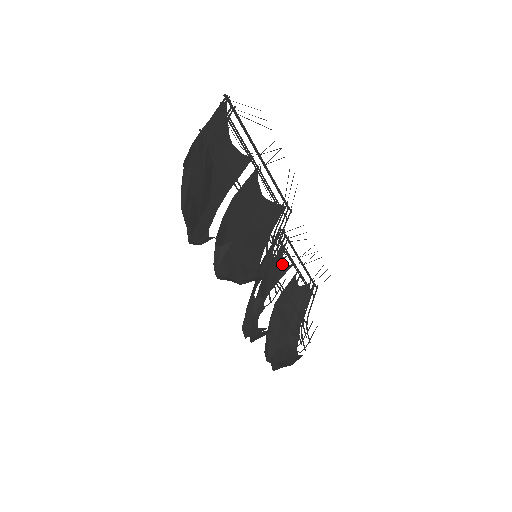
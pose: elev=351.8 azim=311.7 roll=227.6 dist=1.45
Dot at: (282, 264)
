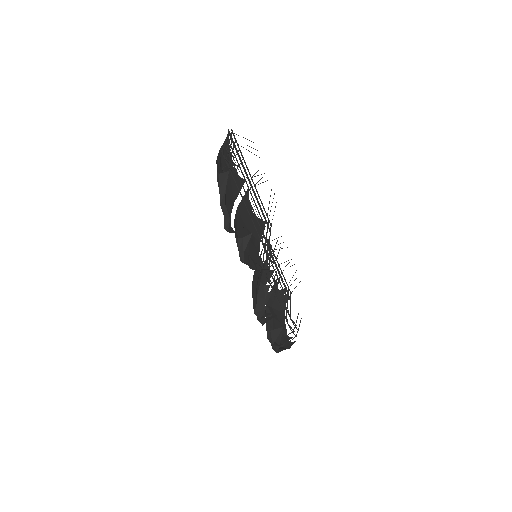
Dot at: occluded
